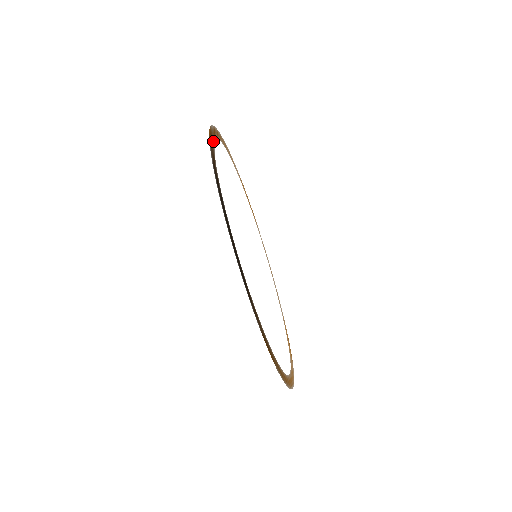
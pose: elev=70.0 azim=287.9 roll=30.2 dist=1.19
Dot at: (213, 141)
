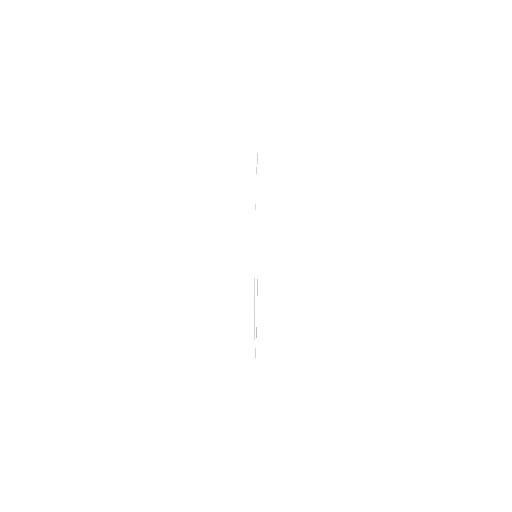
Dot at: occluded
